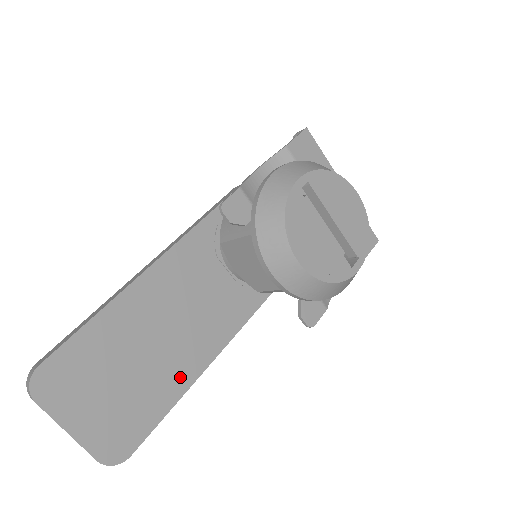
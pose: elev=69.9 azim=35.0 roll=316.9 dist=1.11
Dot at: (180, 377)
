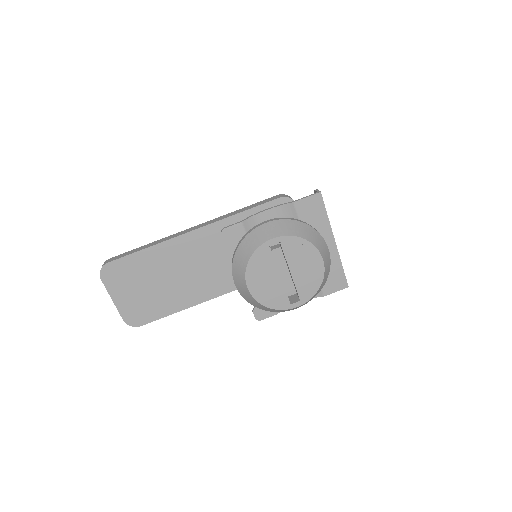
Dot at: (184, 300)
